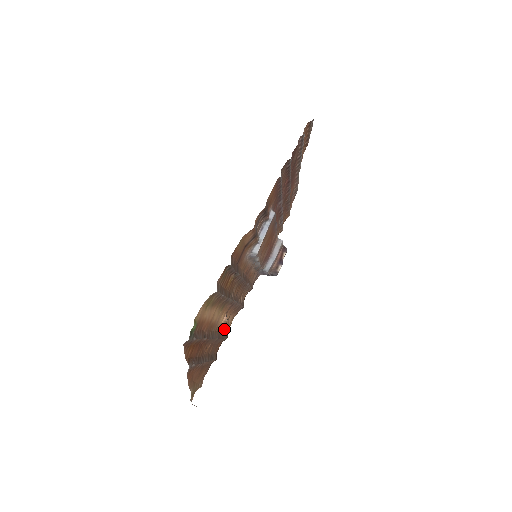
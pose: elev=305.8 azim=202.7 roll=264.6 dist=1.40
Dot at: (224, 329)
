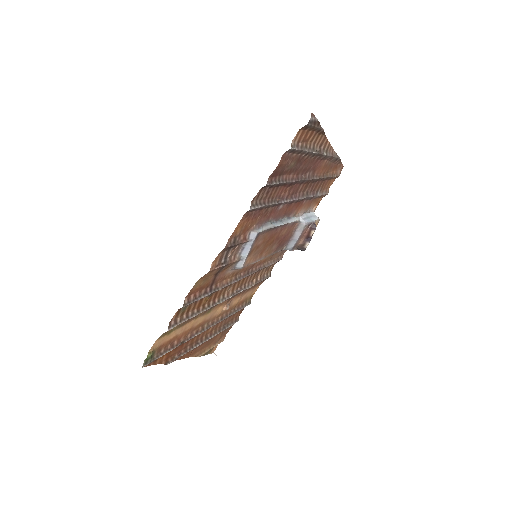
Dot at: (239, 304)
